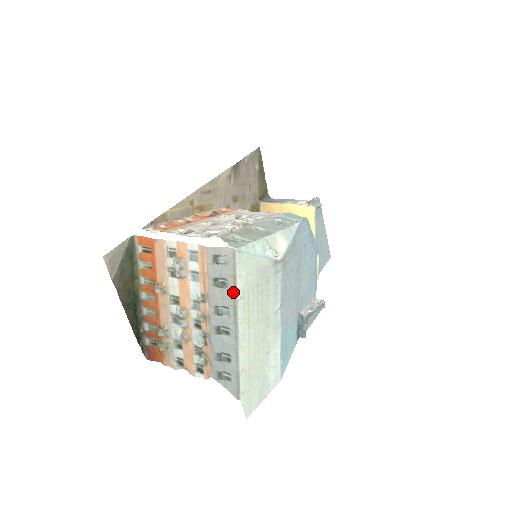
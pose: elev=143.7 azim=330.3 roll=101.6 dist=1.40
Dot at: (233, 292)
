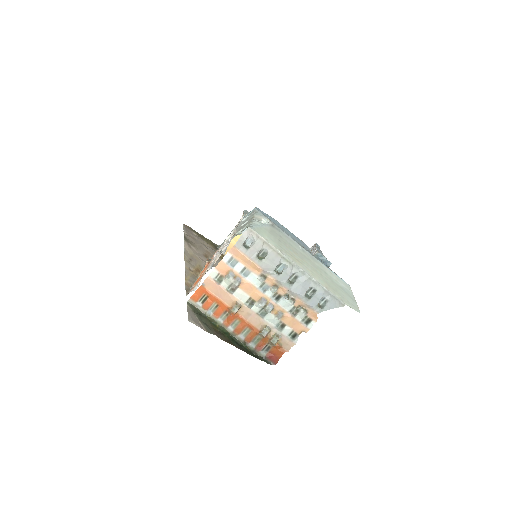
Dot at: (273, 251)
